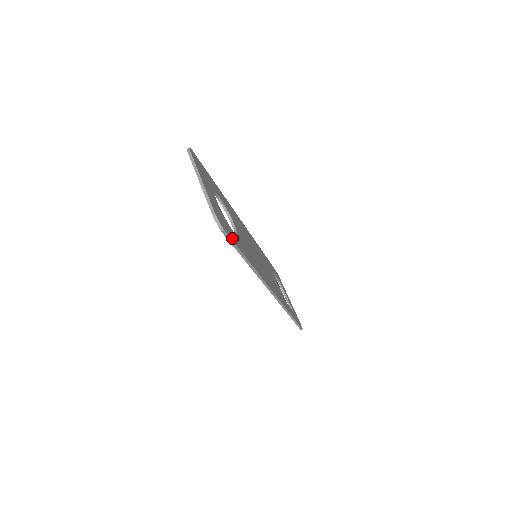
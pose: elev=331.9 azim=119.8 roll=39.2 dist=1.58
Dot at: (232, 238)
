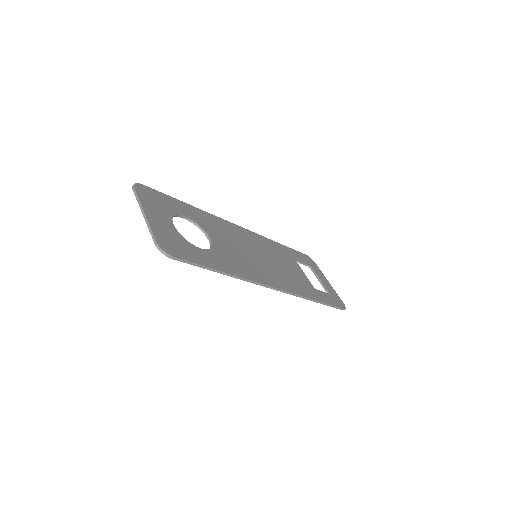
Dot at: (190, 258)
